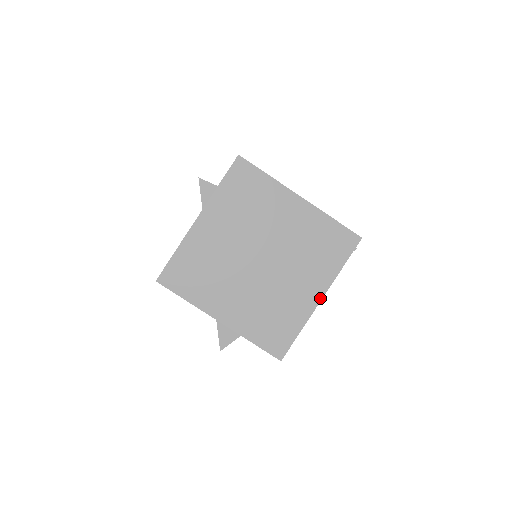
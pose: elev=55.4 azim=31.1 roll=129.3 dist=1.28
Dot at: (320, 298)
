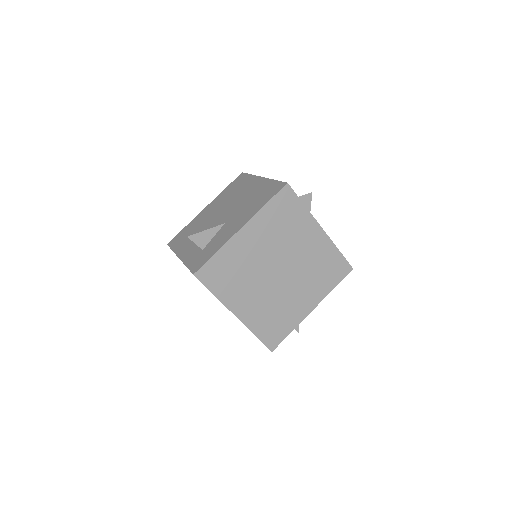
Dot at: occluded
